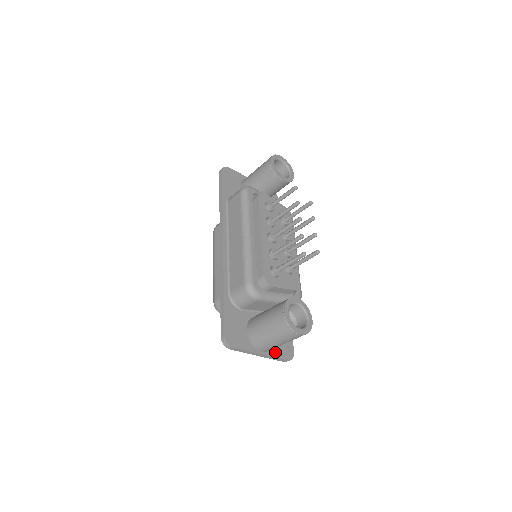
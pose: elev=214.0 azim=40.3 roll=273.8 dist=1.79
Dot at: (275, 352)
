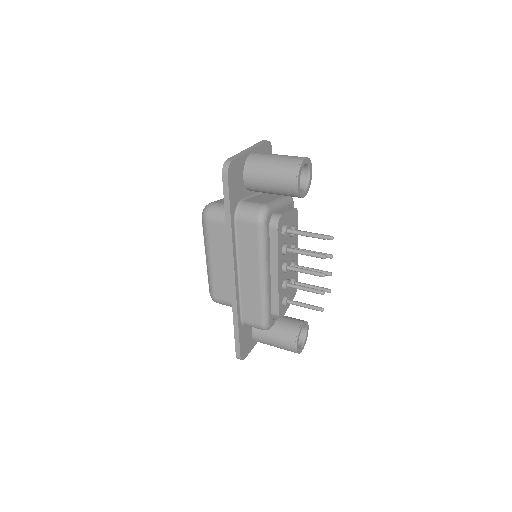
Dot at: occluded
